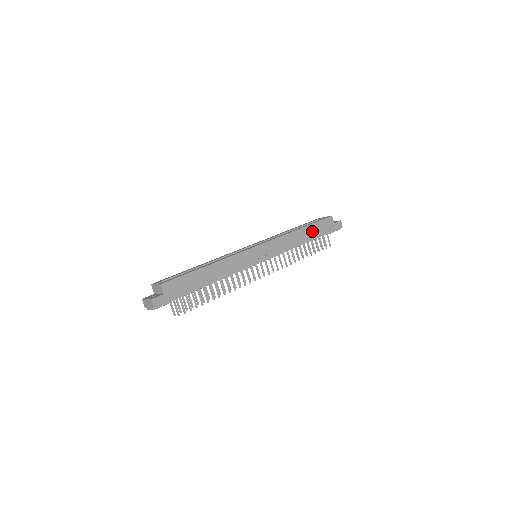
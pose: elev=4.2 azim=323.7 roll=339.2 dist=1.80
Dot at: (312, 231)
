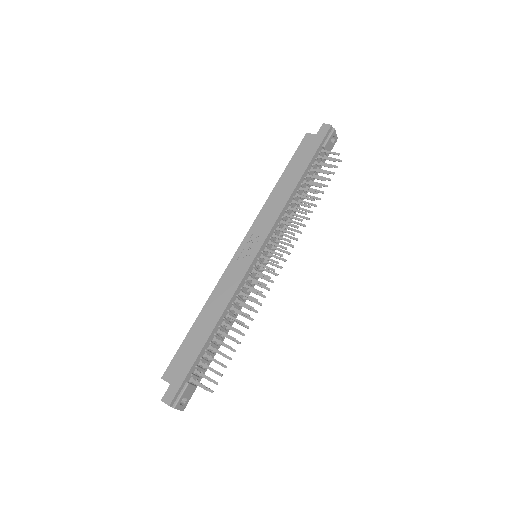
Dot at: (294, 170)
